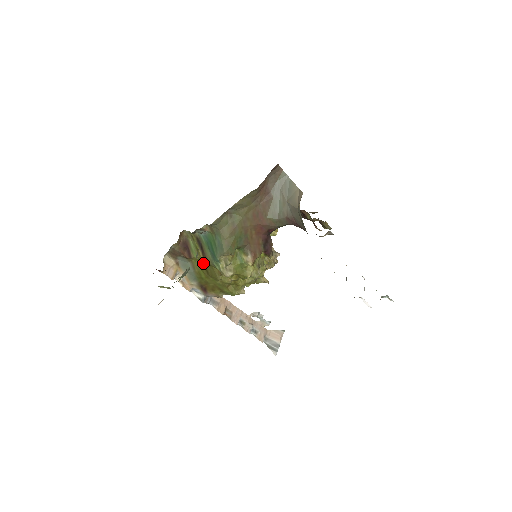
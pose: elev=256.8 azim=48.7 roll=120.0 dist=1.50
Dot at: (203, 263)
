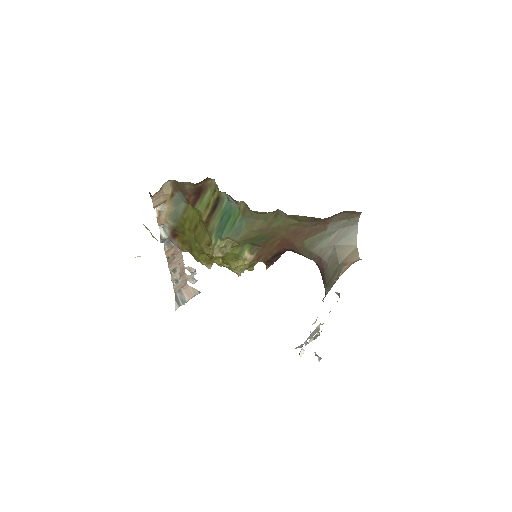
Dot at: (200, 218)
